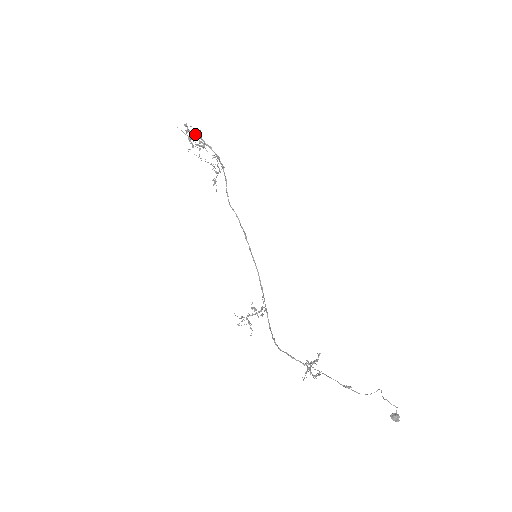
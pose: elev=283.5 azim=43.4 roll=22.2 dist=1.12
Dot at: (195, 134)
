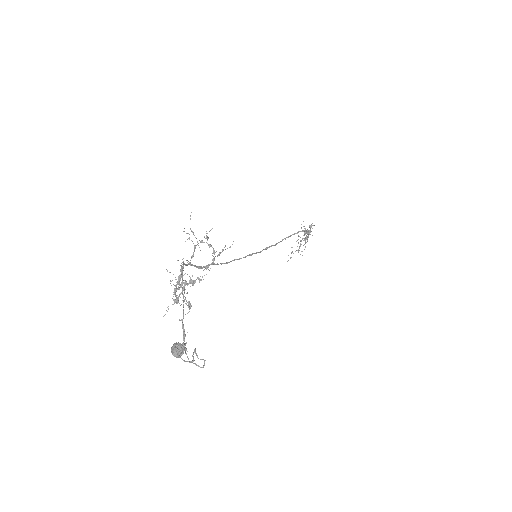
Dot at: (310, 229)
